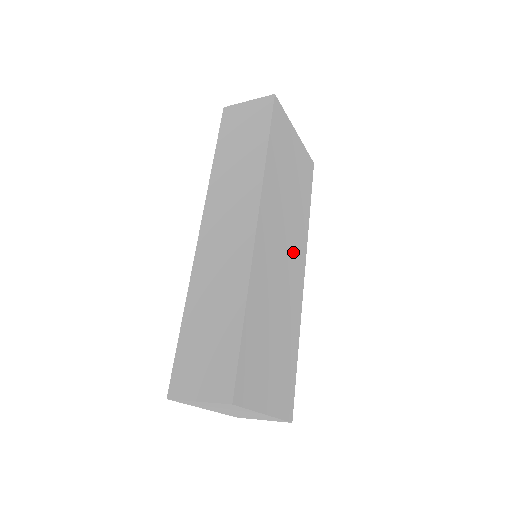
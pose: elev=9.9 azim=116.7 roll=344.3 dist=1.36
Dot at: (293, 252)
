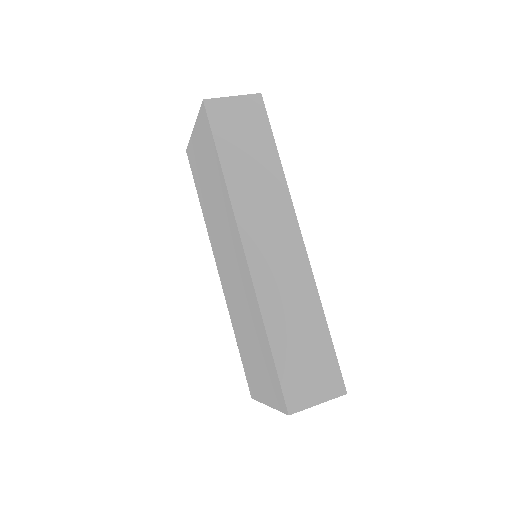
Dot at: occluded
